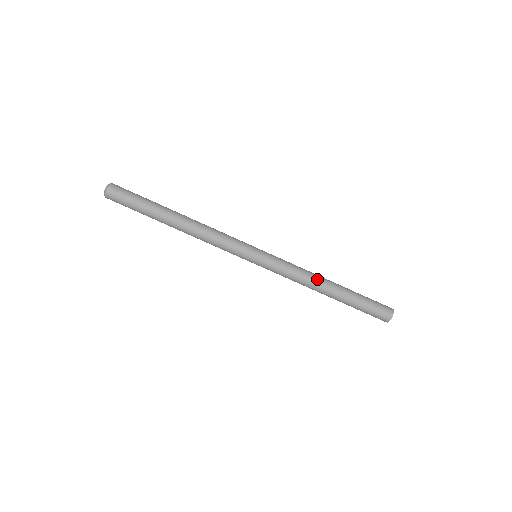
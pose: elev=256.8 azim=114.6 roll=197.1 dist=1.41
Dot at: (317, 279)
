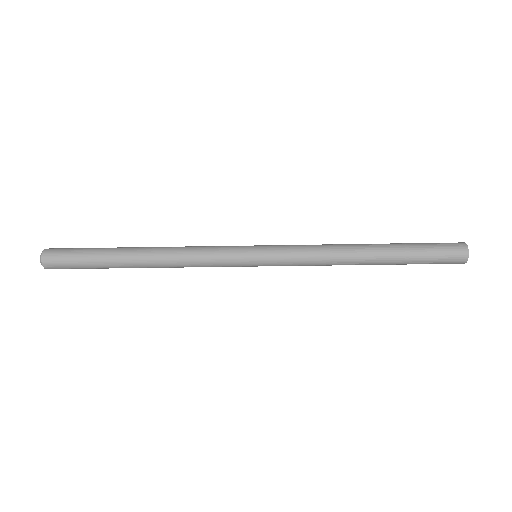
Dot at: (346, 262)
